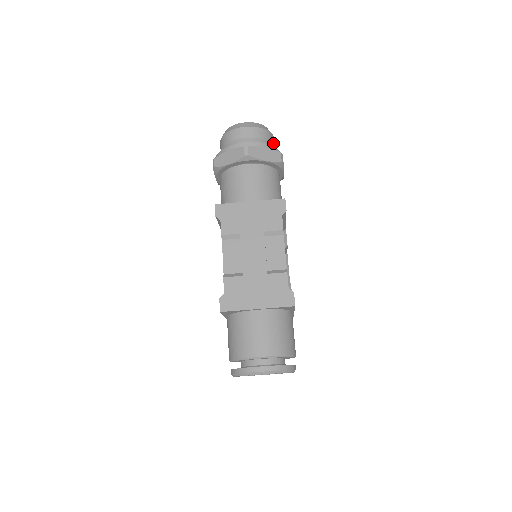
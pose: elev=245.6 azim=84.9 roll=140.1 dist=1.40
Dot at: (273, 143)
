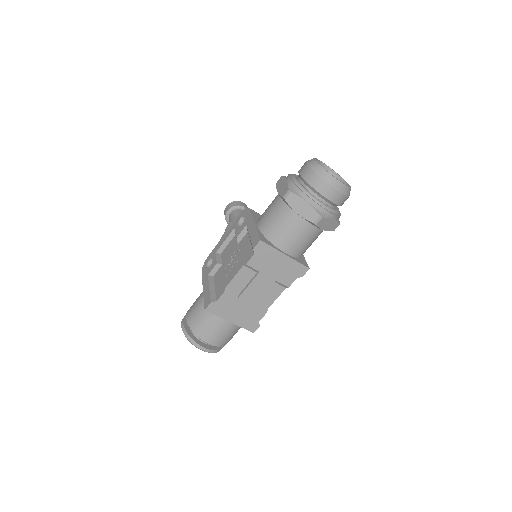
Dot at: occluded
